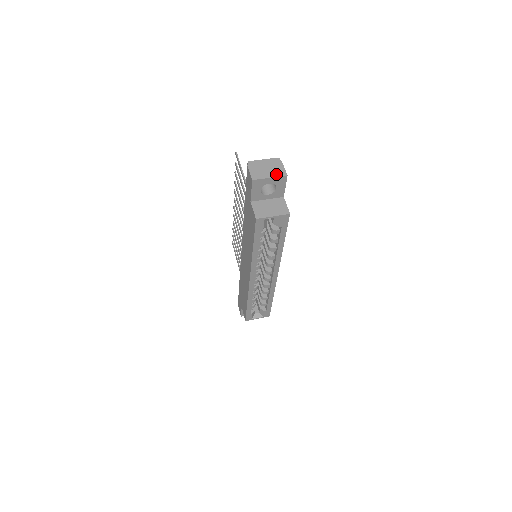
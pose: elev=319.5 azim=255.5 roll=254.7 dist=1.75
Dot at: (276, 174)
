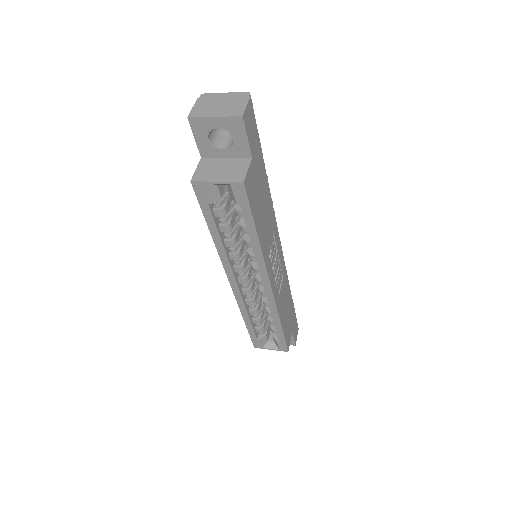
Dot at: (227, 113)
